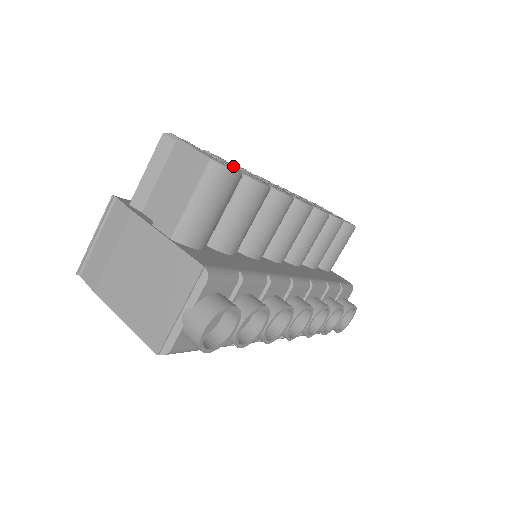
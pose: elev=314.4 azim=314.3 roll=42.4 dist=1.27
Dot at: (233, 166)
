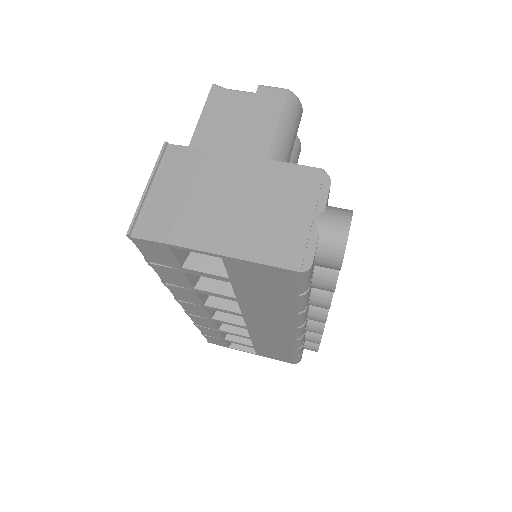
Dot at: occluded
